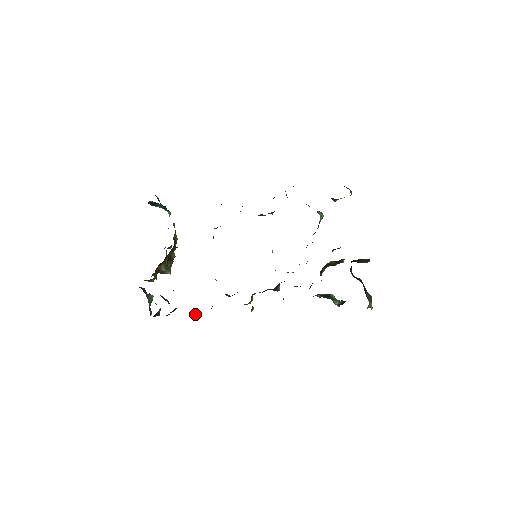
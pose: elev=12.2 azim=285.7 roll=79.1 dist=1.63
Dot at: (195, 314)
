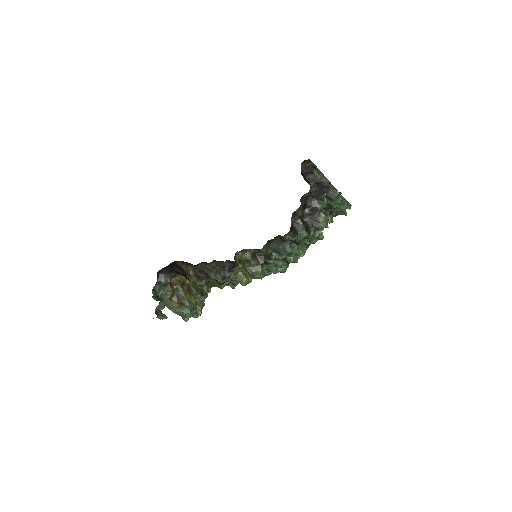
Dot at: occluded
